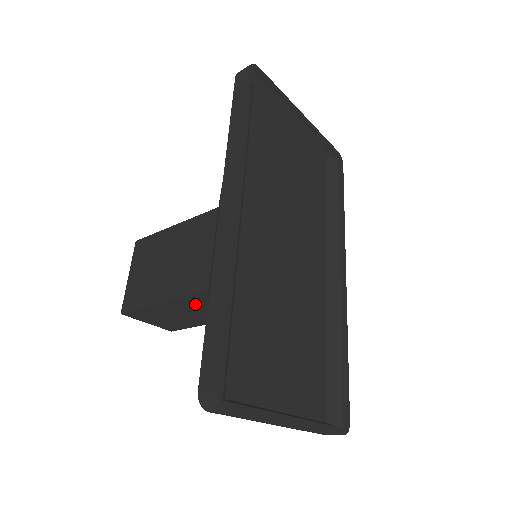
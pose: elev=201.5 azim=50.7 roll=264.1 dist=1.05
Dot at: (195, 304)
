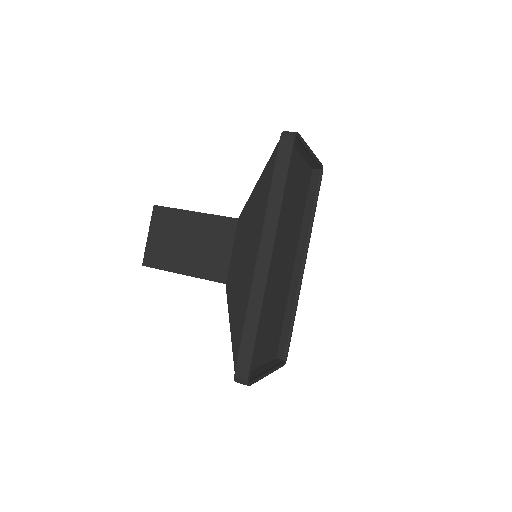
Dot at: occluded
